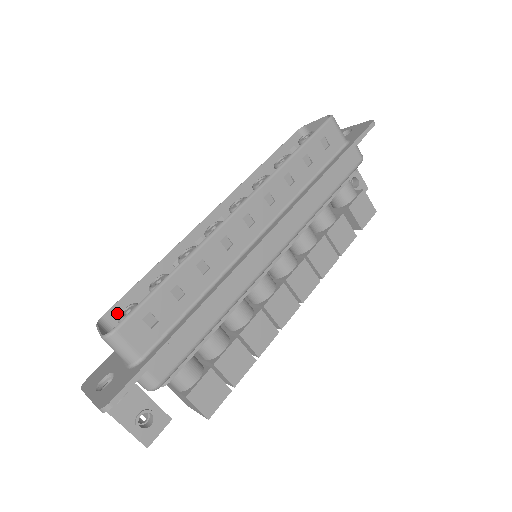
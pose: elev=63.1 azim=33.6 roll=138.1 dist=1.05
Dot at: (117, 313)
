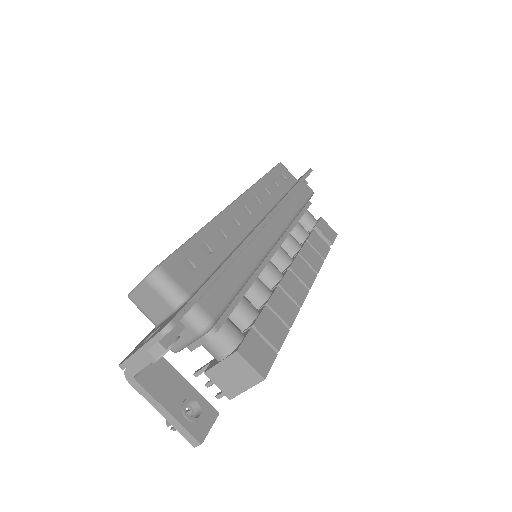
Dot at: occluded
